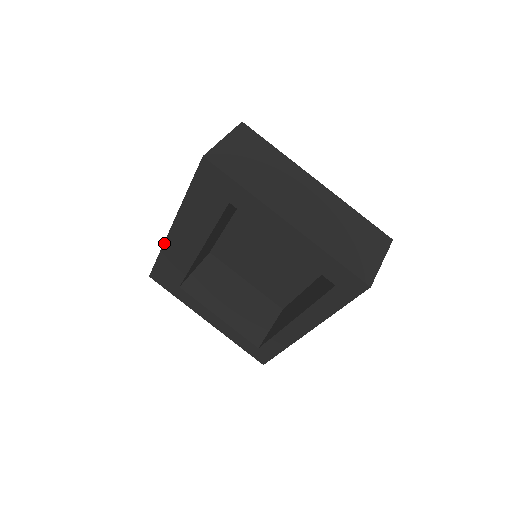
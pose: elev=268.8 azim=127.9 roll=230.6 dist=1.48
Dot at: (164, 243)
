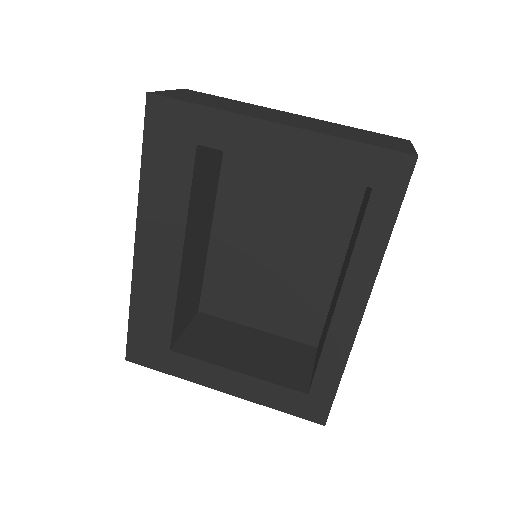
Dot at: (132, 280)
